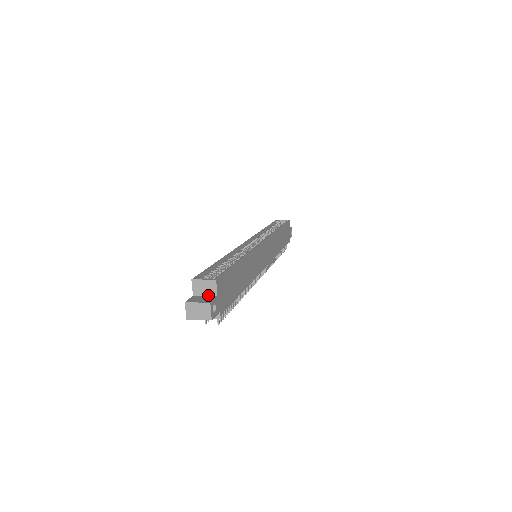
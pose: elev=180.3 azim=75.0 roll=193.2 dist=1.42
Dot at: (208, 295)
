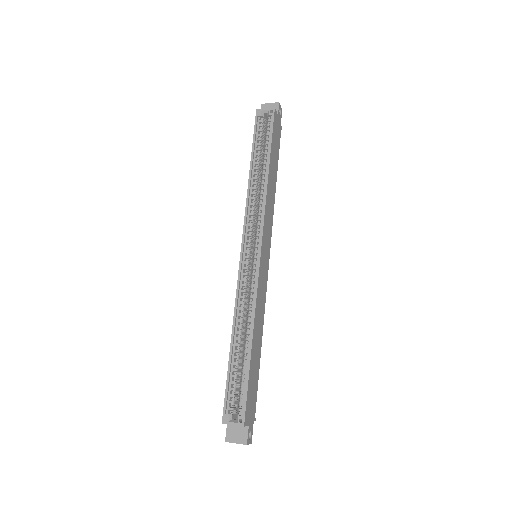
Dot at: occluded
